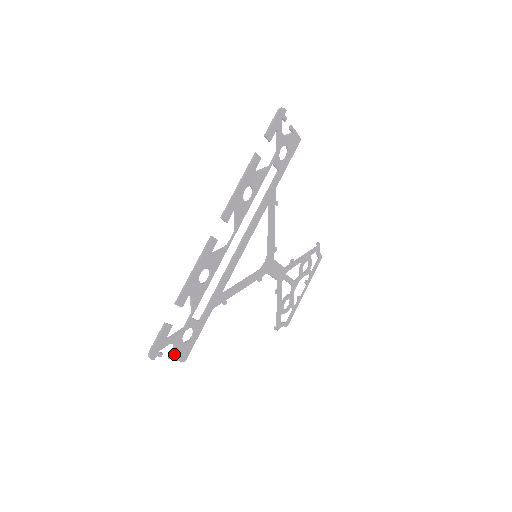
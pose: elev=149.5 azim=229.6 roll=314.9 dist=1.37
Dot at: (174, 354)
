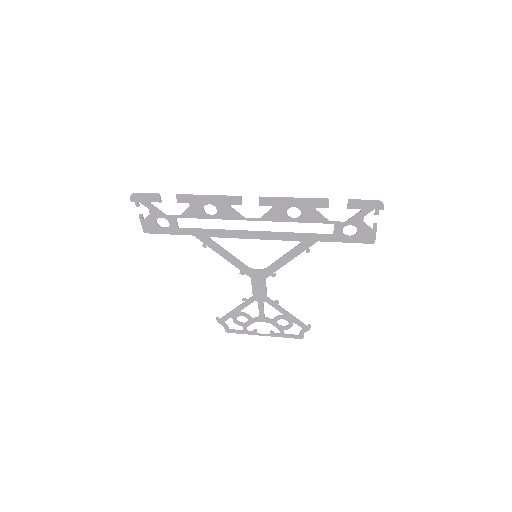
Dot at: (145, 219)
